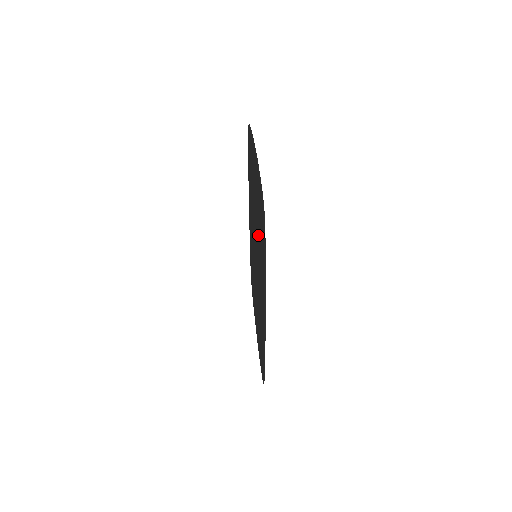
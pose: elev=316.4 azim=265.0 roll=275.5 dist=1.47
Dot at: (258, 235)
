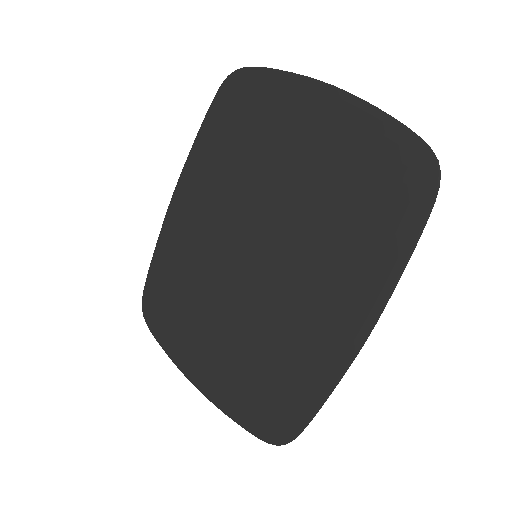
Dot at: (331, 214)
